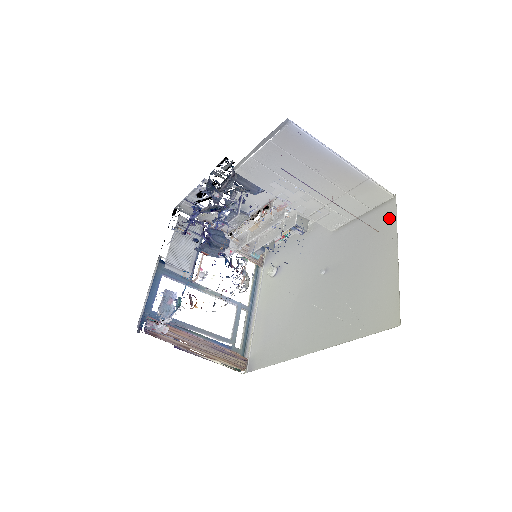
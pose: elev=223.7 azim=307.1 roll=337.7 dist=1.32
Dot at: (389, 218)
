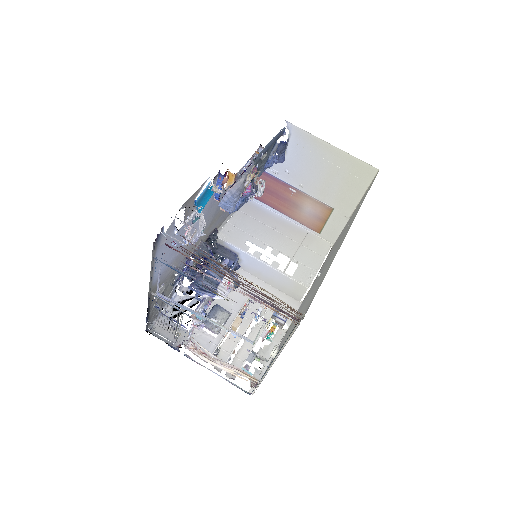
Dot at: (337, 239)
